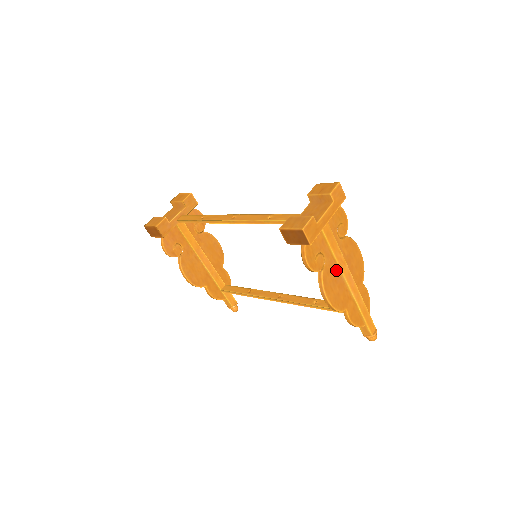
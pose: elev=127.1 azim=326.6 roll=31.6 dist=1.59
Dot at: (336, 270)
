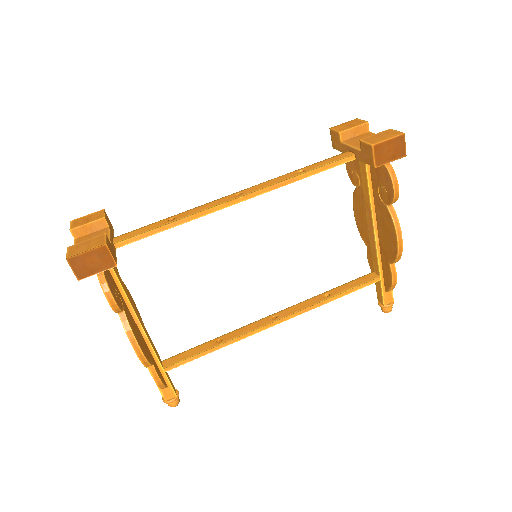
Dot at: occluded
